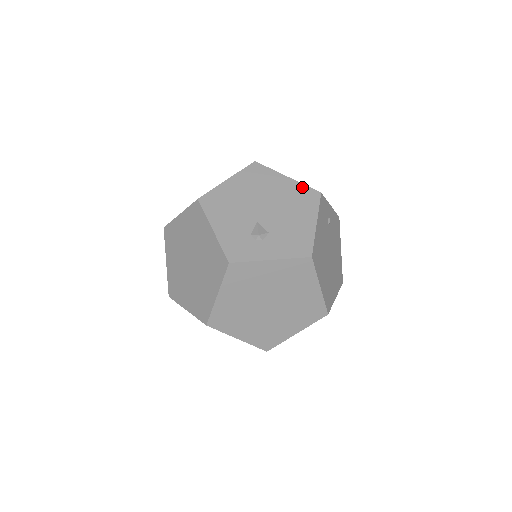
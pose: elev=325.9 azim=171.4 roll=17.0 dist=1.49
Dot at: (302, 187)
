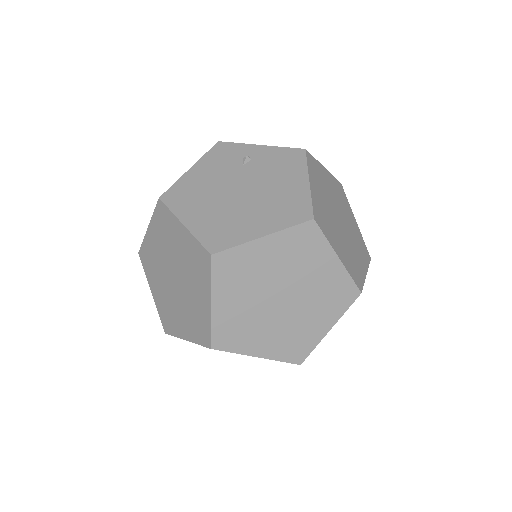
Dot at: occluded
